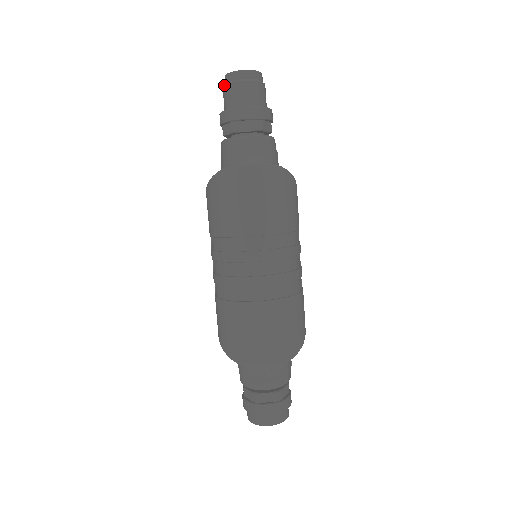
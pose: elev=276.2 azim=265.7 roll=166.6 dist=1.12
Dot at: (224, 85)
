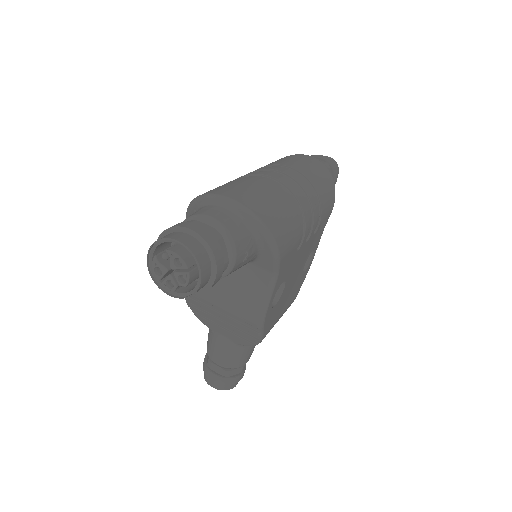
Dot at: occluded
